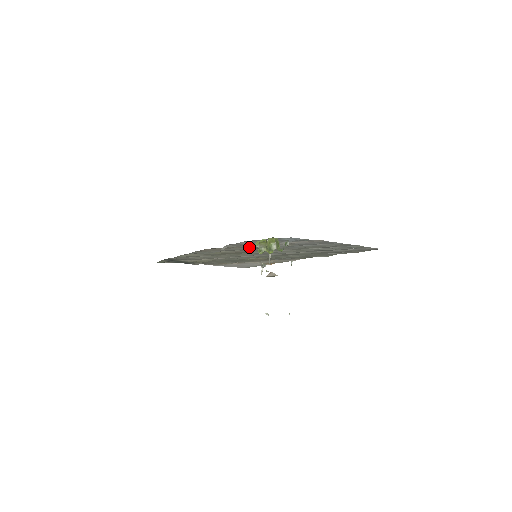
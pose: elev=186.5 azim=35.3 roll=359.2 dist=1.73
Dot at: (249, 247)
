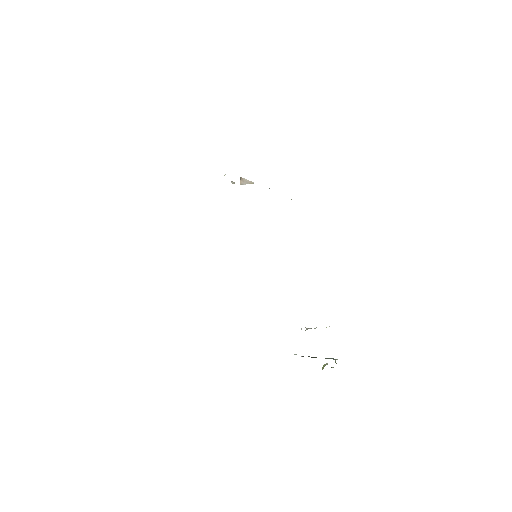
Dot at: occluded
